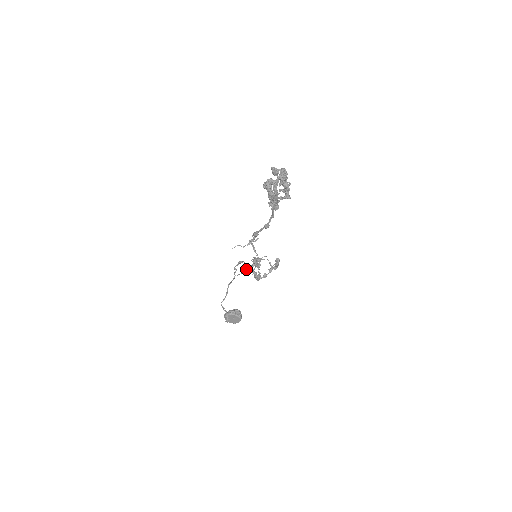
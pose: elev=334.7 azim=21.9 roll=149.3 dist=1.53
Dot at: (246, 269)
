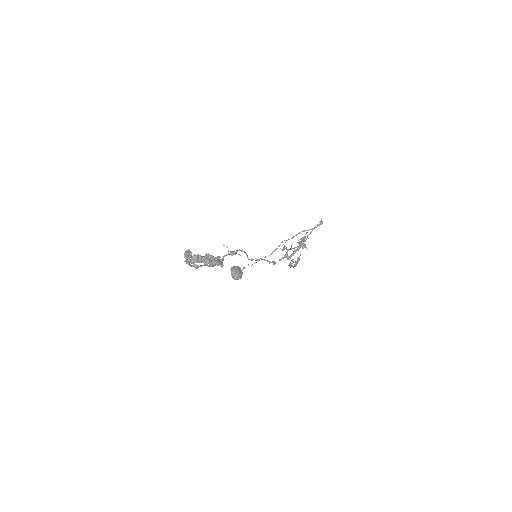
Dot at: (301, 239)
